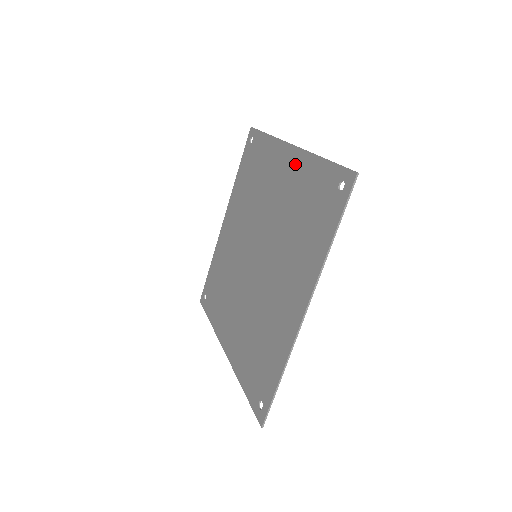
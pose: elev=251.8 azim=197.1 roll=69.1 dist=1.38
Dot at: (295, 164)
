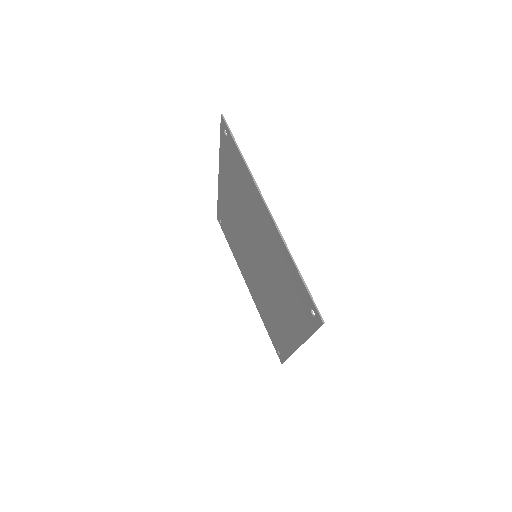
Dot at: (223, 177)
